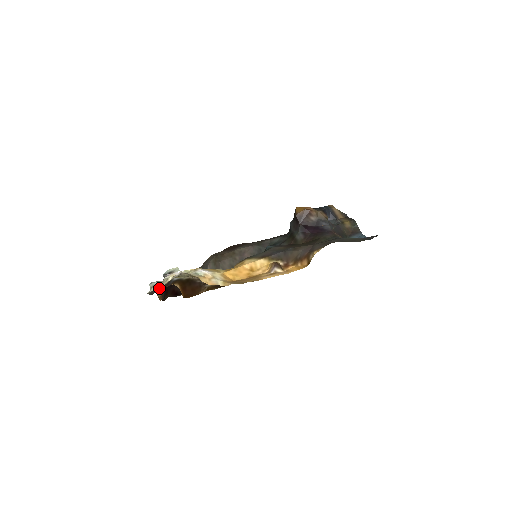
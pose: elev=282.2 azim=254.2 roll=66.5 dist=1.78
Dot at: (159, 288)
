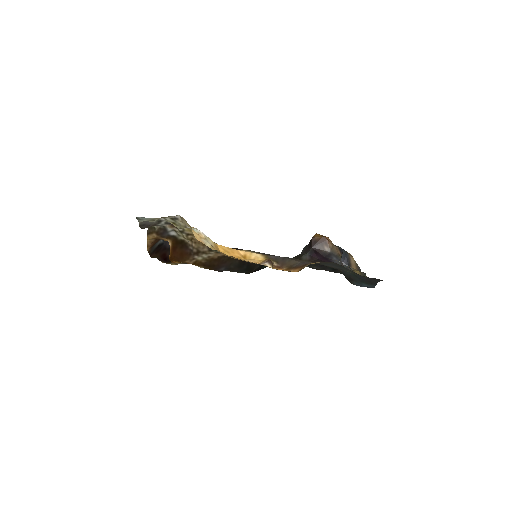
Dot at: (152, 233)
